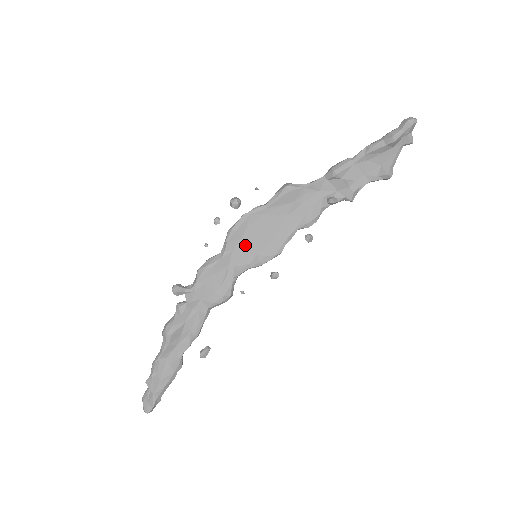
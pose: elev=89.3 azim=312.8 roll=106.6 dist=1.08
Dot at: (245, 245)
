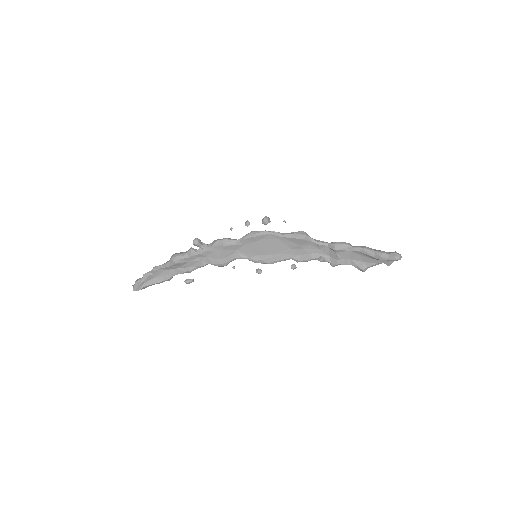
Dot at: (254, 247)
